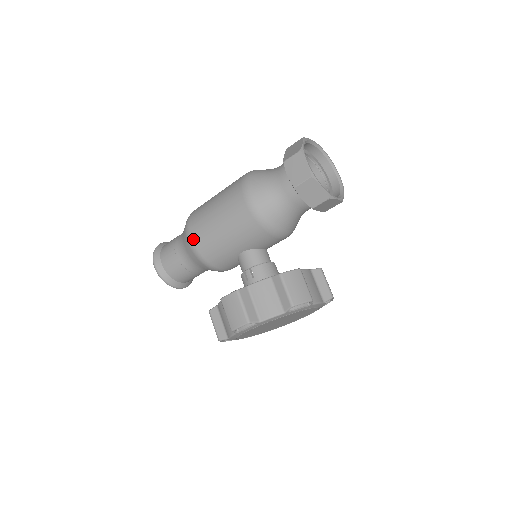
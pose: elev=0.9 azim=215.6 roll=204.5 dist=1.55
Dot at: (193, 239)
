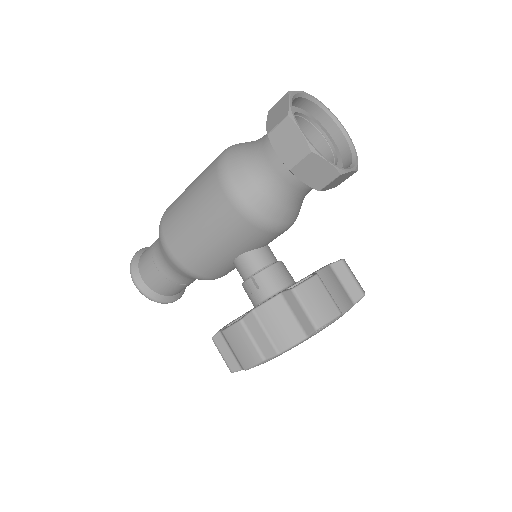
Dot at: (172, 251)
